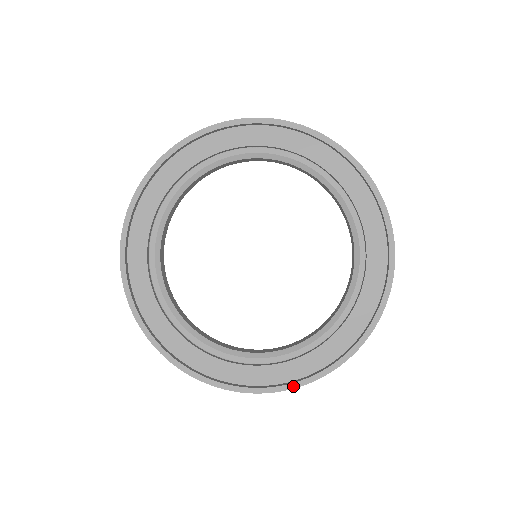
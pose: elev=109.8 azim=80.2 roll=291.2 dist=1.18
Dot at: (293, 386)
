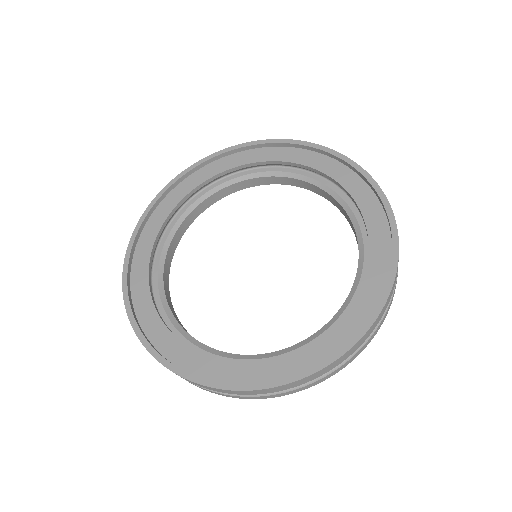
Dot at: (210, 384)
